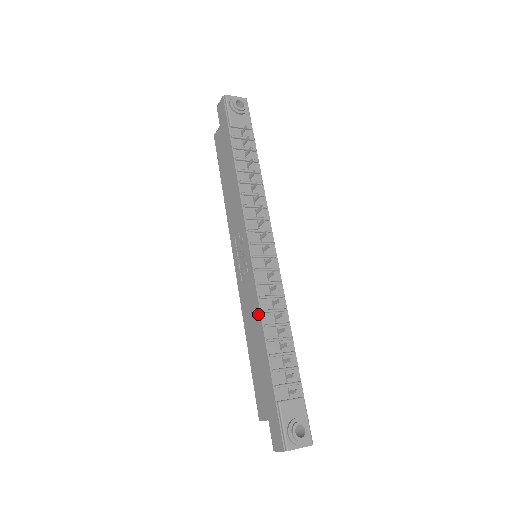
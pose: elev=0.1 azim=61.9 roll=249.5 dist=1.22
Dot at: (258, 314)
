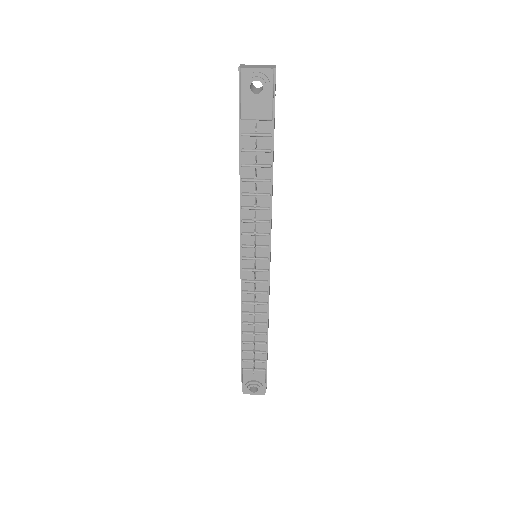
Dot at: (241, 311)
